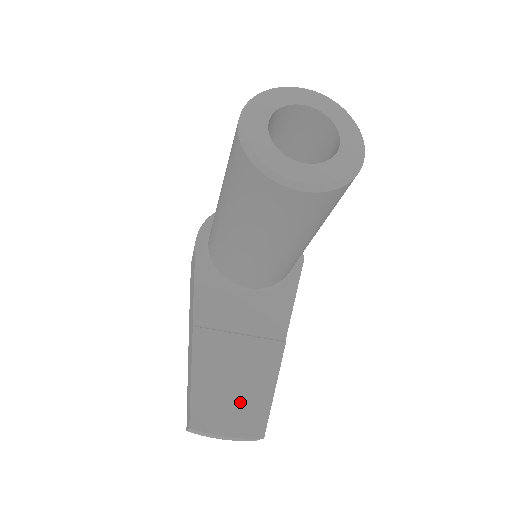
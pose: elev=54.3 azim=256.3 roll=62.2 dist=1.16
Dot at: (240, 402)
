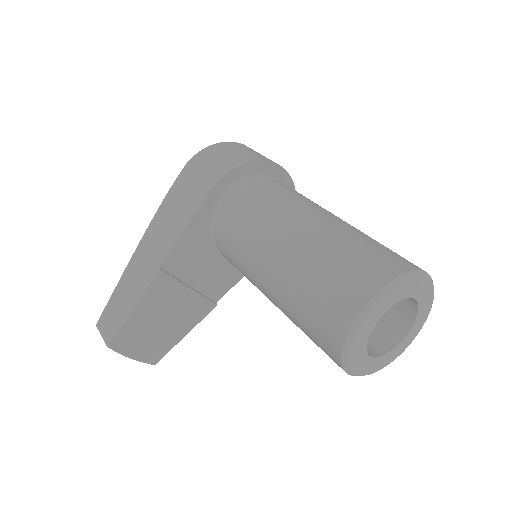
Dot at: (156, 338)
